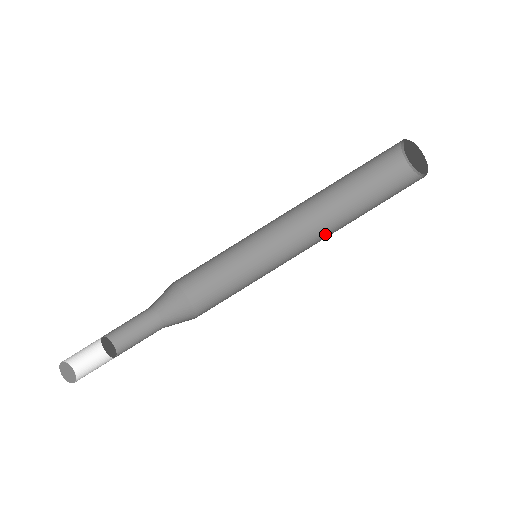
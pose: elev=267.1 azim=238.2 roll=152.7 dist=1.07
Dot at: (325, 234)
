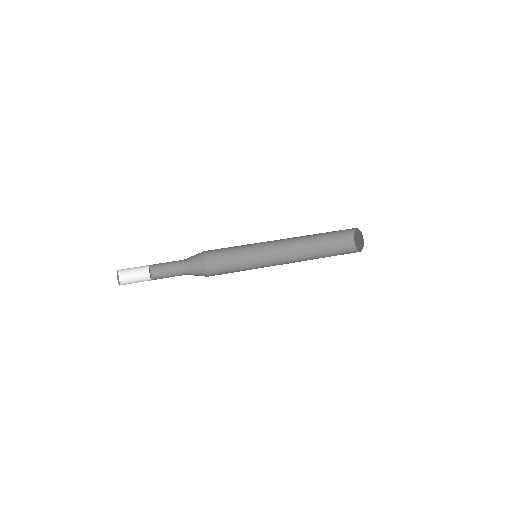
Dot at: (297, 261)
